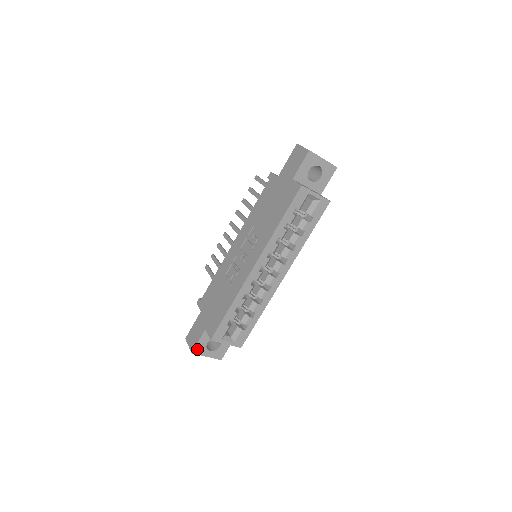
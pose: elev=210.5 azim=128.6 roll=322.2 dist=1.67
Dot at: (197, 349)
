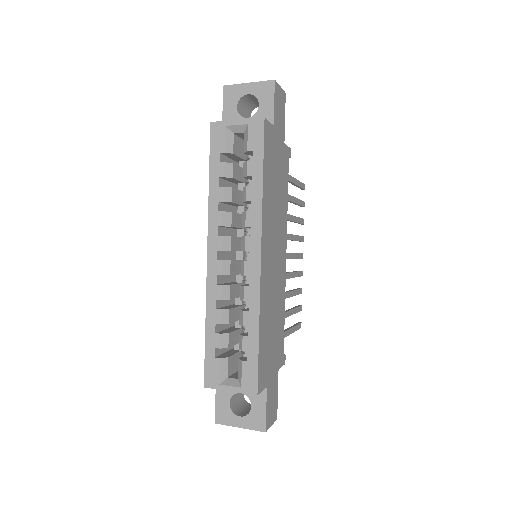
Dot at: (220, 415)
